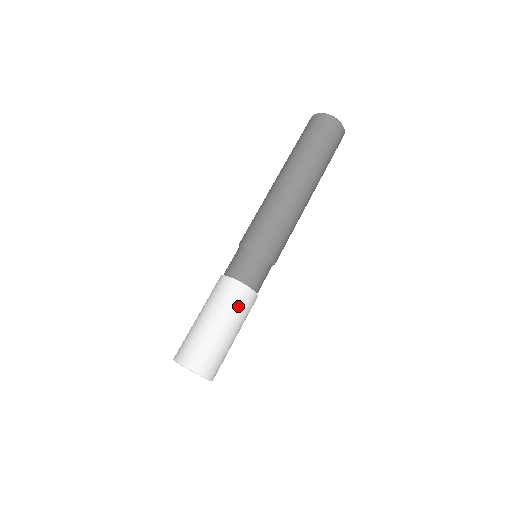
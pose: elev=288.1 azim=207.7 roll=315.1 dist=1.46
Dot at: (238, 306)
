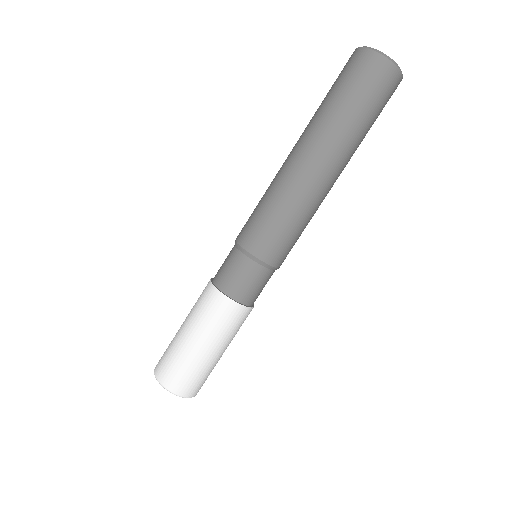
Dot at: (229, 327)
